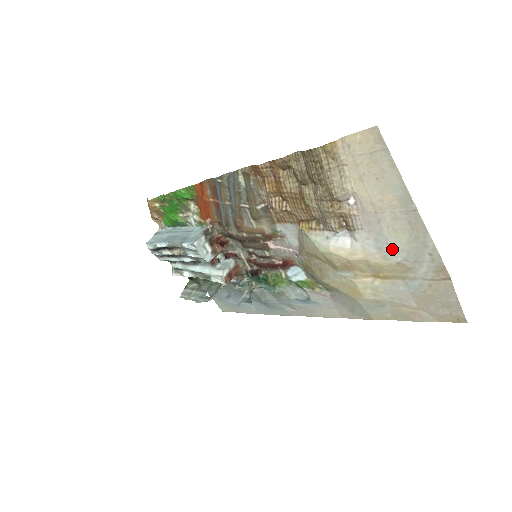
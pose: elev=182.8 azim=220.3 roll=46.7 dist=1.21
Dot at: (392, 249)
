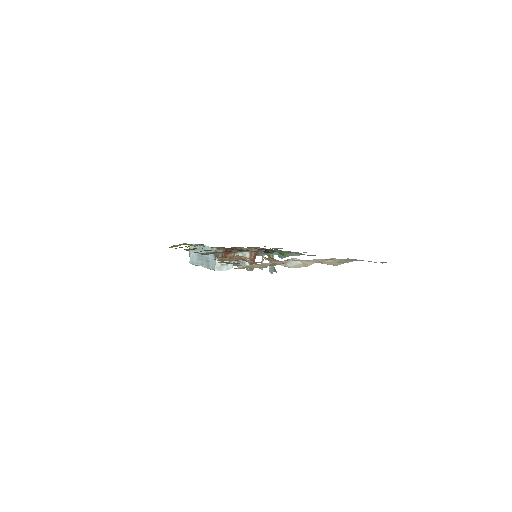
Dot at: occluded
